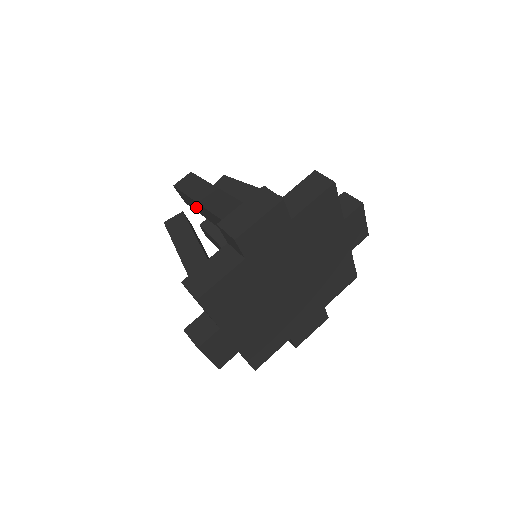
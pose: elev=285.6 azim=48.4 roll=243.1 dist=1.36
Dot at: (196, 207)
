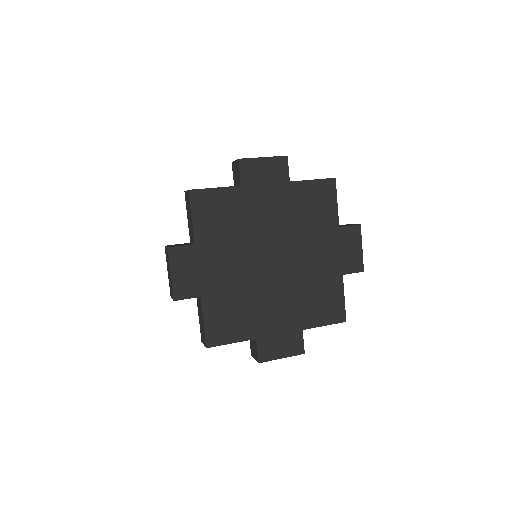
Dot at: occluded
